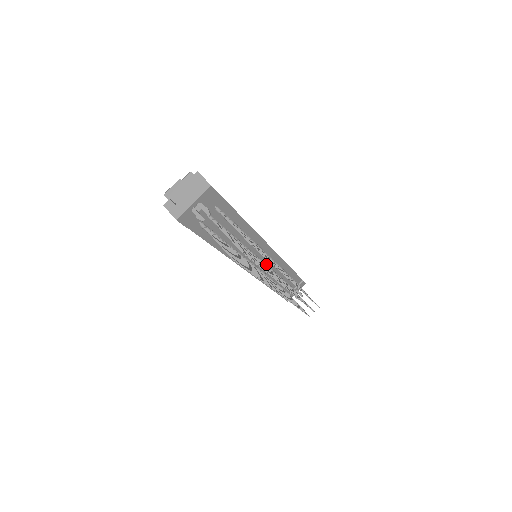
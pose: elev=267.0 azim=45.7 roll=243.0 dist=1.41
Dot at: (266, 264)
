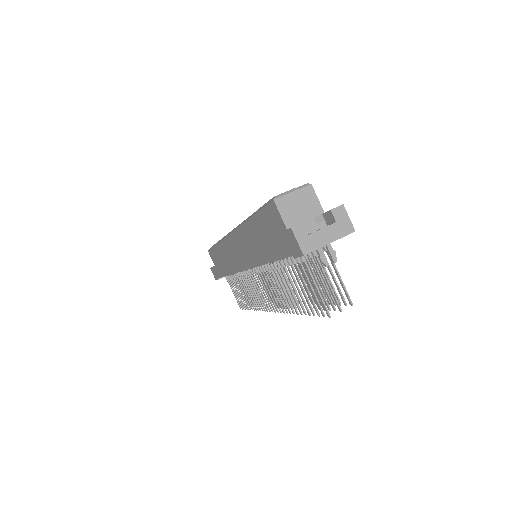
Dot at: occluded
